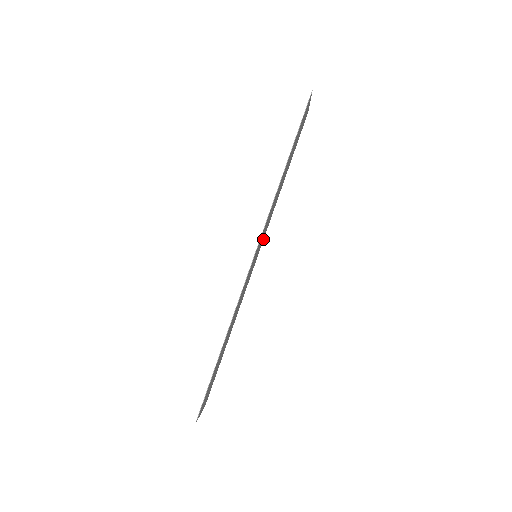
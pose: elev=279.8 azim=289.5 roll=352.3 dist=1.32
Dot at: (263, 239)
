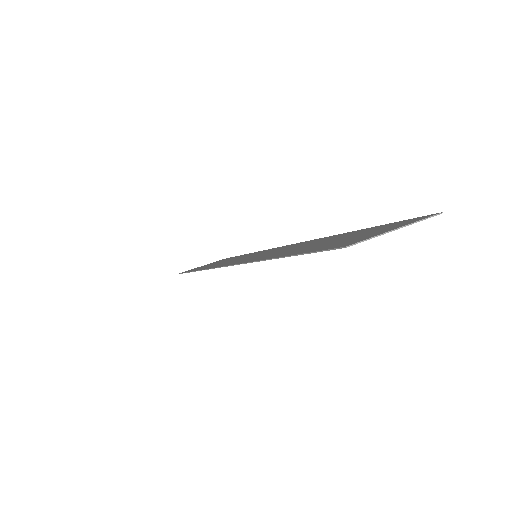
Dot at: occluded
